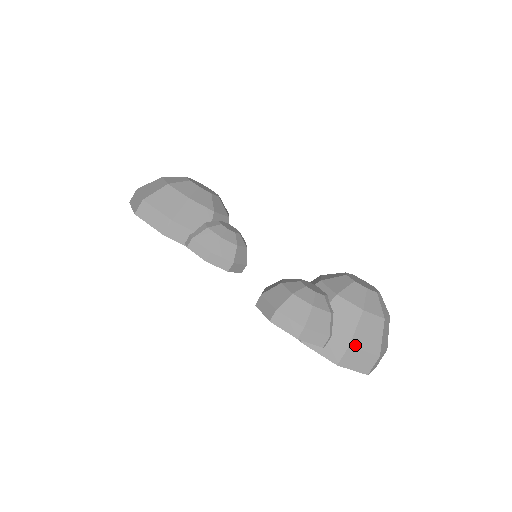
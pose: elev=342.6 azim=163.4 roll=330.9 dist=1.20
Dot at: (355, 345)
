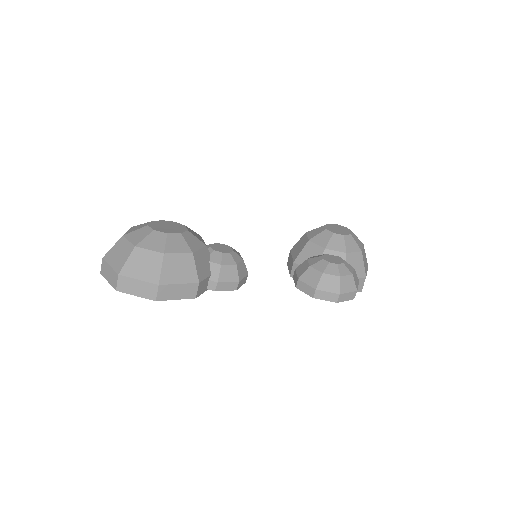
Dot at: (366, 274)
